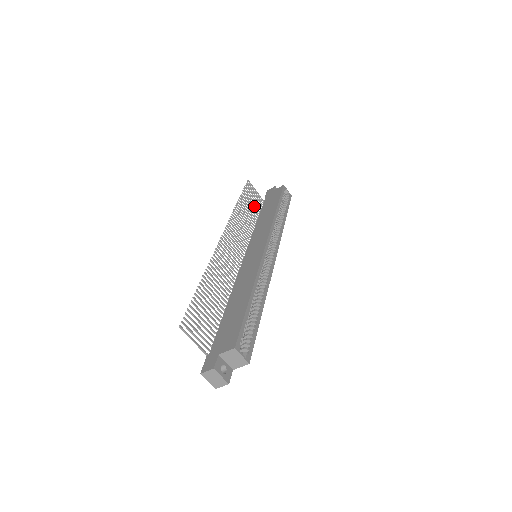
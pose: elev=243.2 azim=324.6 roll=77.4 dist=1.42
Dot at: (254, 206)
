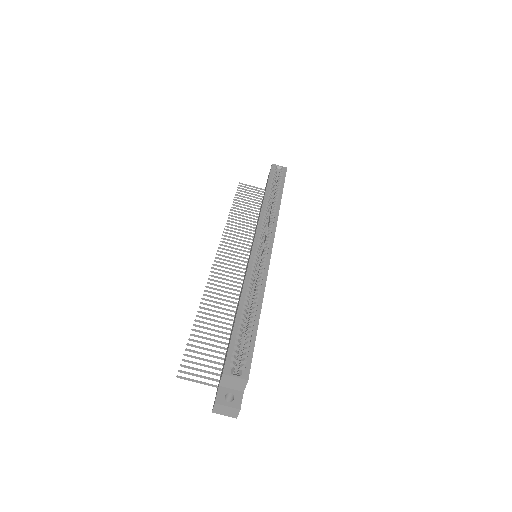
Dot at: (255, 203)
